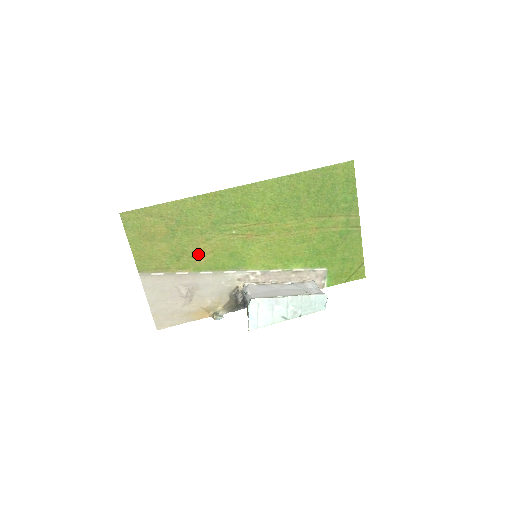
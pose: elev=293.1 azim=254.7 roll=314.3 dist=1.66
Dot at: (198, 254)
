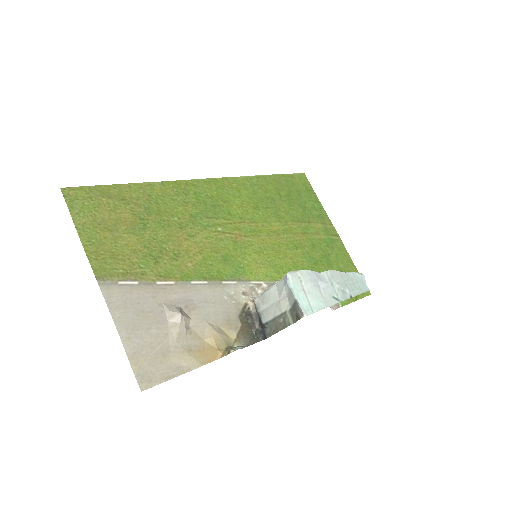
Dot at: (182, 255)
